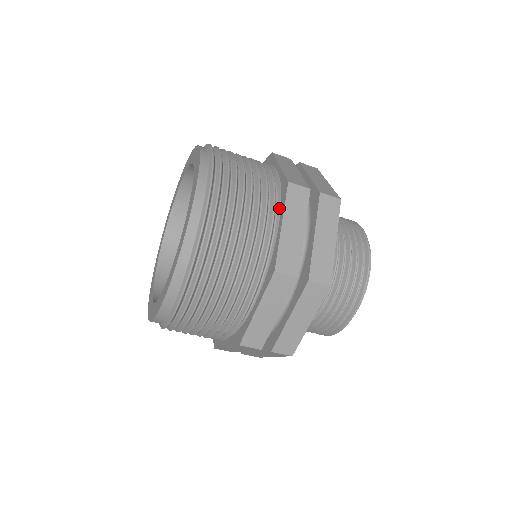
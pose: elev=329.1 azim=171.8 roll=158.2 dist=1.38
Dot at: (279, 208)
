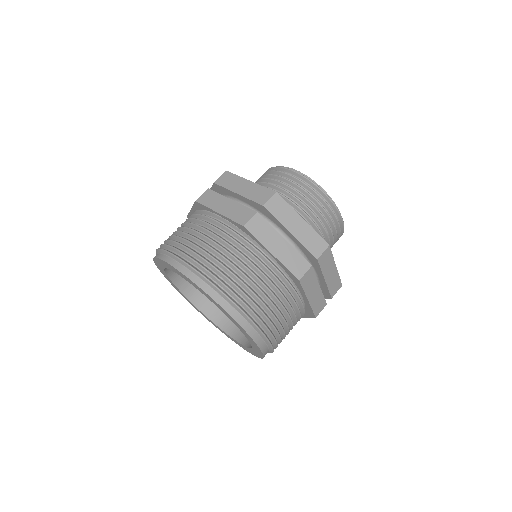
Dot at: (256, 244)
